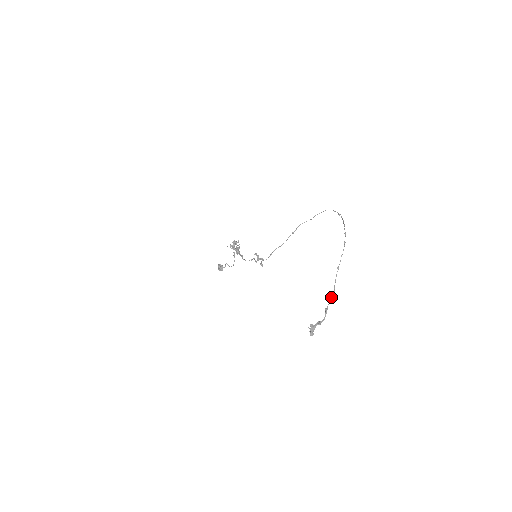
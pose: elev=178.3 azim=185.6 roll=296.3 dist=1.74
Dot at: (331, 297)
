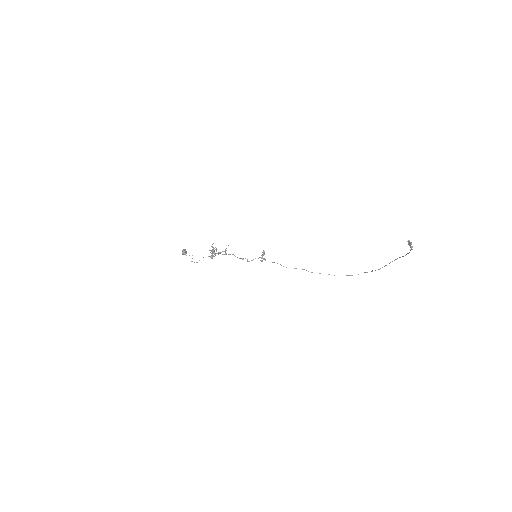
Dot at: (407, 253)
